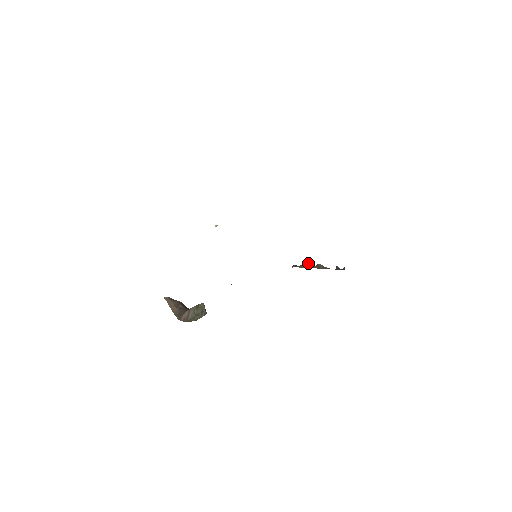
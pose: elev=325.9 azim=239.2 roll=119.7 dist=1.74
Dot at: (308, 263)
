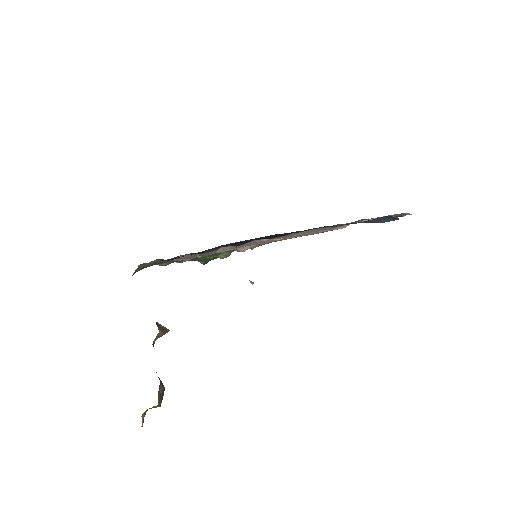
Dot at: occluded
